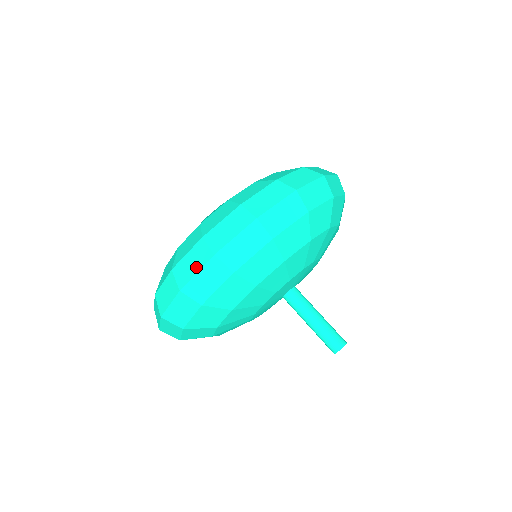
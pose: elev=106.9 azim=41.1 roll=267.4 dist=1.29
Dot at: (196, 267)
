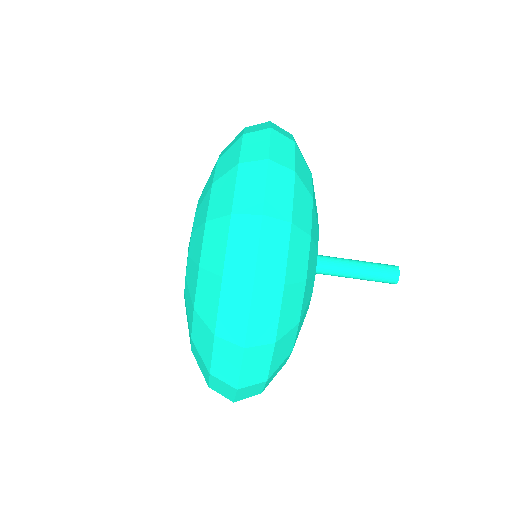
Dot at: (243, 311)
